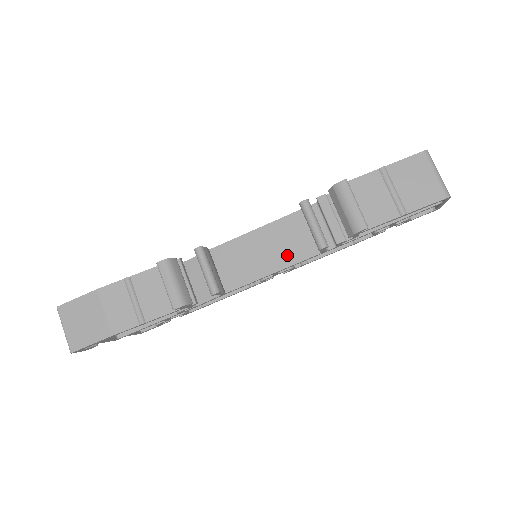
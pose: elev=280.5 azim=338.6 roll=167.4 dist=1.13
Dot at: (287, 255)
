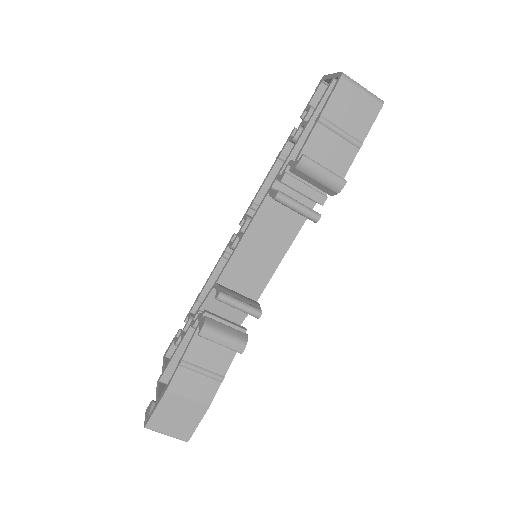
Dot at: (283, 238)
